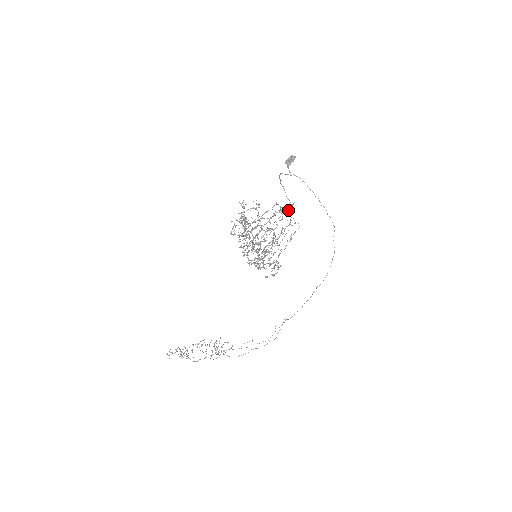
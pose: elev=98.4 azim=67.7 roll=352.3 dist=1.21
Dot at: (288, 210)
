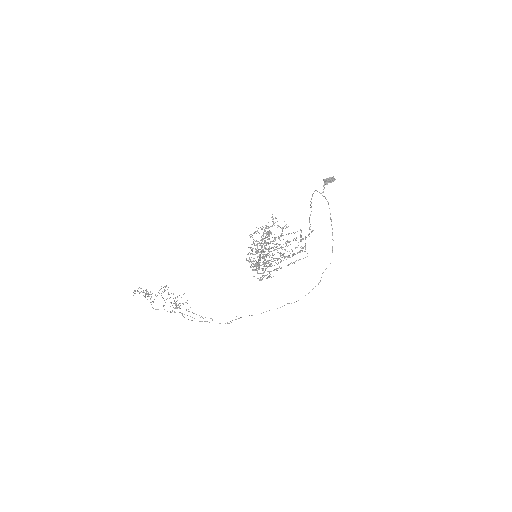
Dot at: (306, 237)
